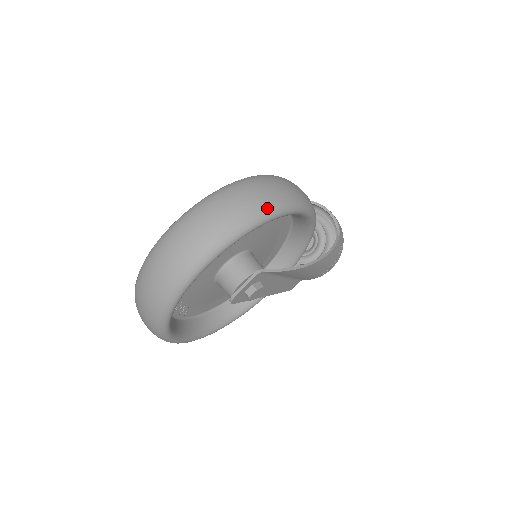
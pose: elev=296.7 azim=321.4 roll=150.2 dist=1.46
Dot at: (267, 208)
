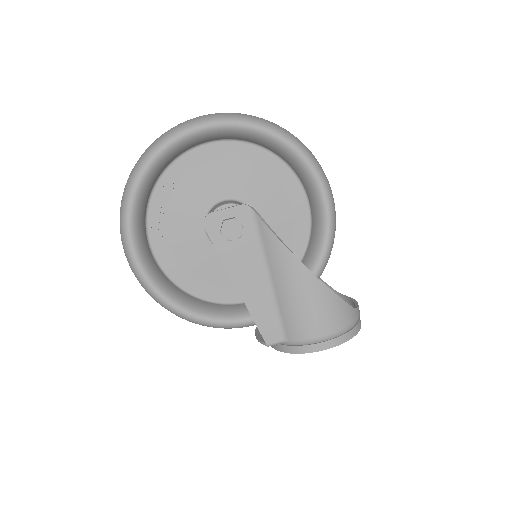
Dot at: (291, 135)
